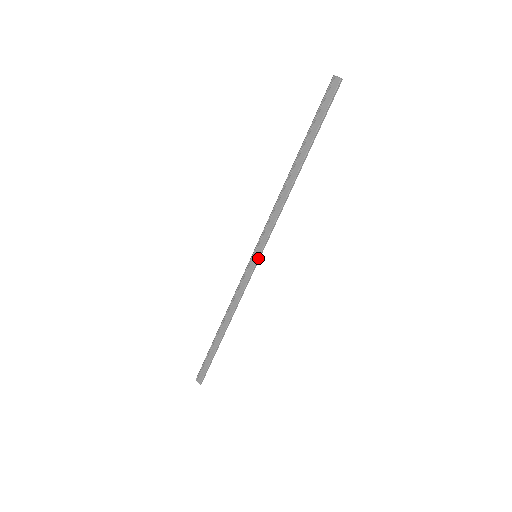
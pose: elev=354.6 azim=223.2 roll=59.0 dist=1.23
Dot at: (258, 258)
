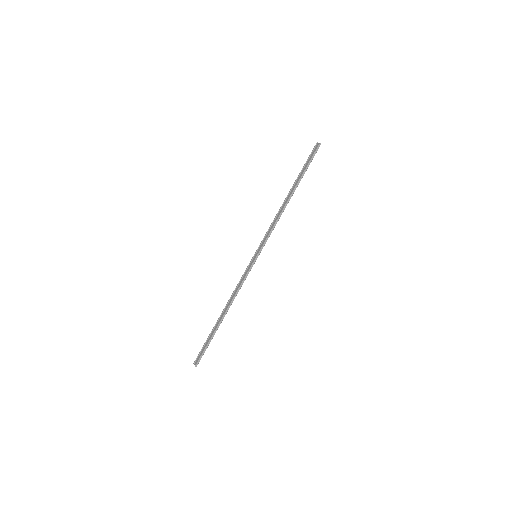
Dot at: (257, 256)
